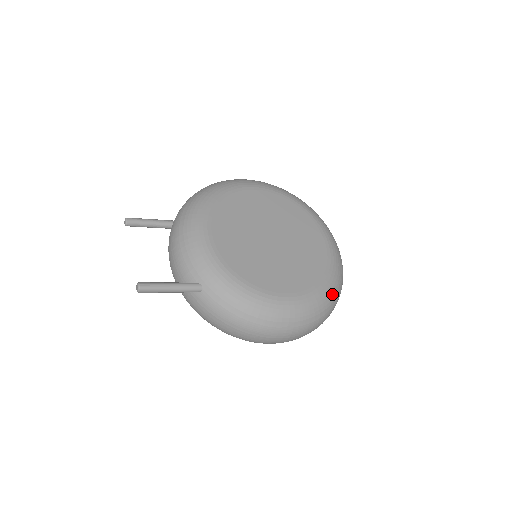
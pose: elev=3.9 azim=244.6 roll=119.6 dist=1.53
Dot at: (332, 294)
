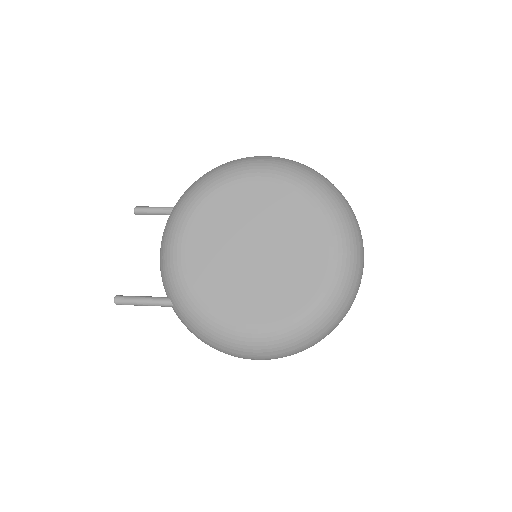
Dot at: (317, 324)
